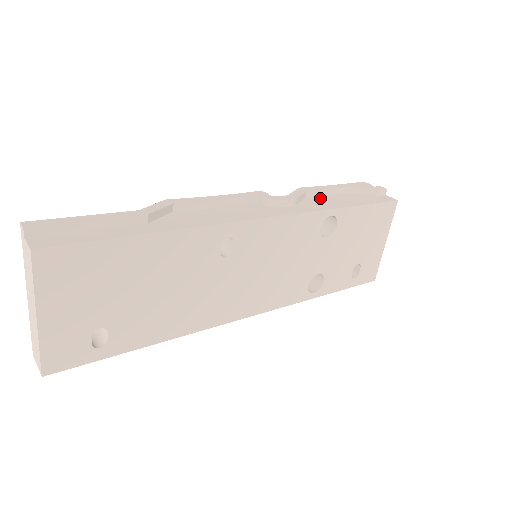
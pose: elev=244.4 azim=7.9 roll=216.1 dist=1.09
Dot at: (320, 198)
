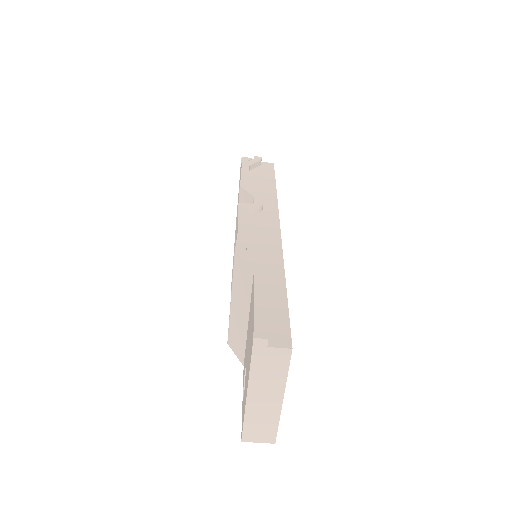
Dot at: (253, 187)
